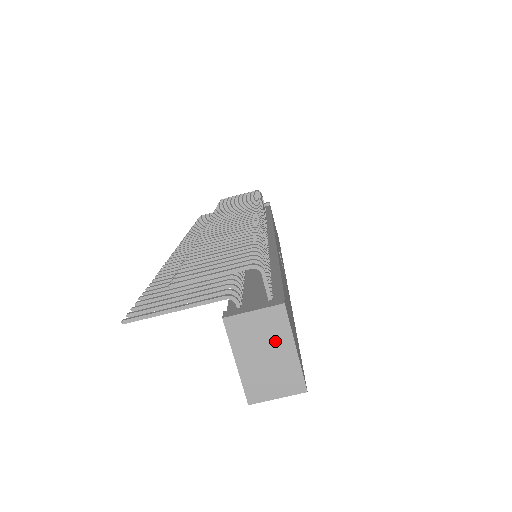
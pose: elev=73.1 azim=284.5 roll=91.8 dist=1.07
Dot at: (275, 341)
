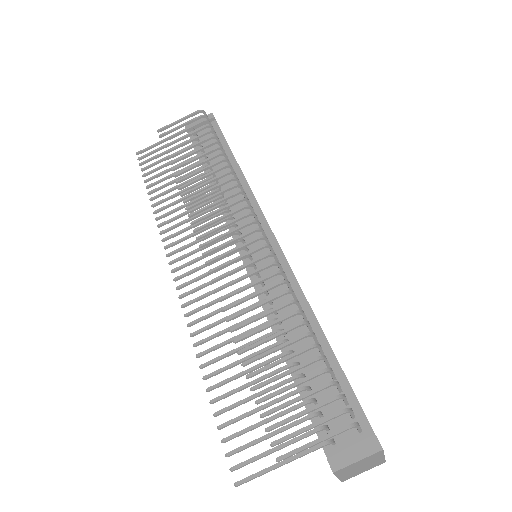
Dot at: (370, 461)
